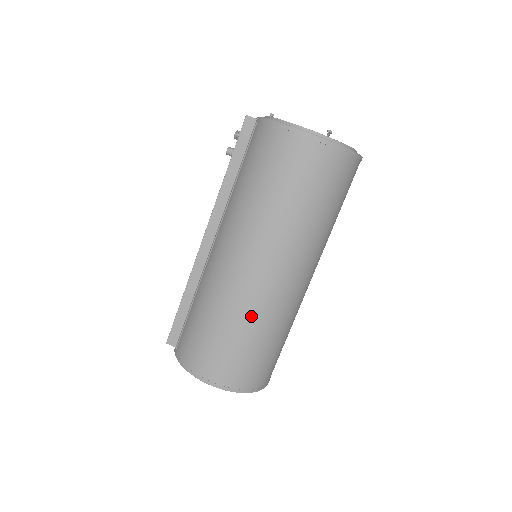
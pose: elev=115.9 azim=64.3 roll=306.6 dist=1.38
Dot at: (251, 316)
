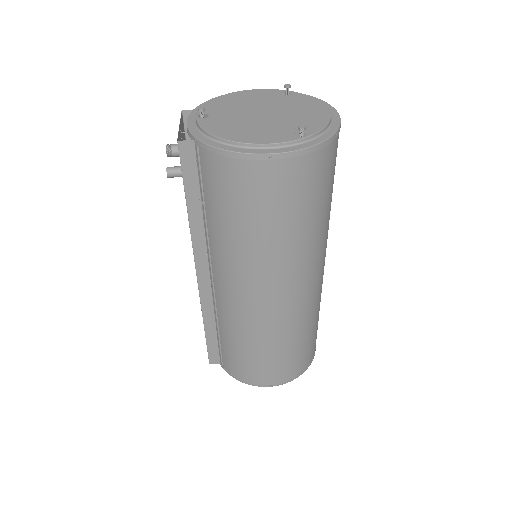
Dot at: (291, 329)
